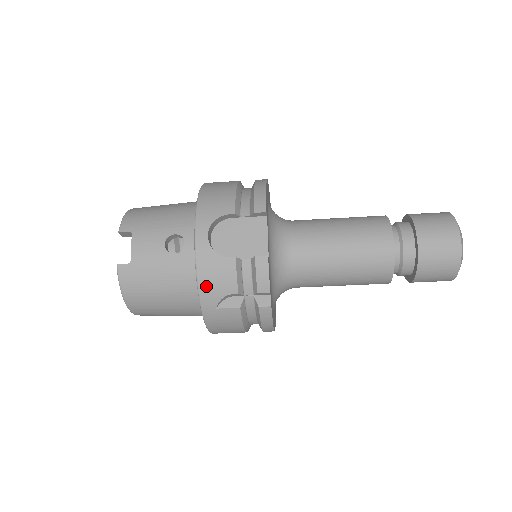
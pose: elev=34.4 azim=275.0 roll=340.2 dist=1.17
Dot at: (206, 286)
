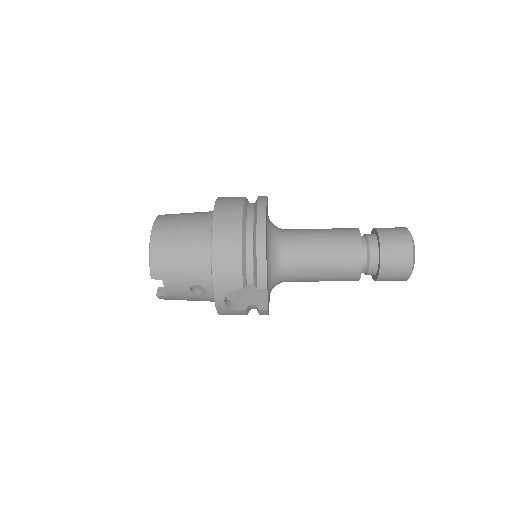
Dot at: occluded
